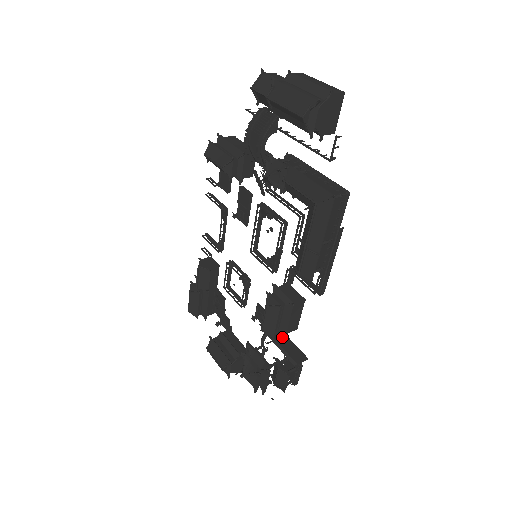
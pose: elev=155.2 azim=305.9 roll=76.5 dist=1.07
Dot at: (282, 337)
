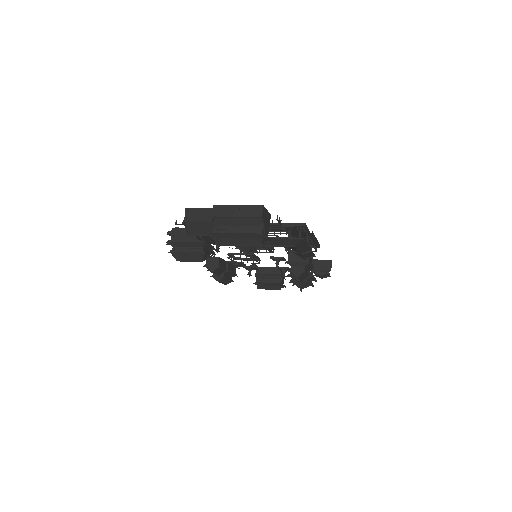
Dot at: occluded
